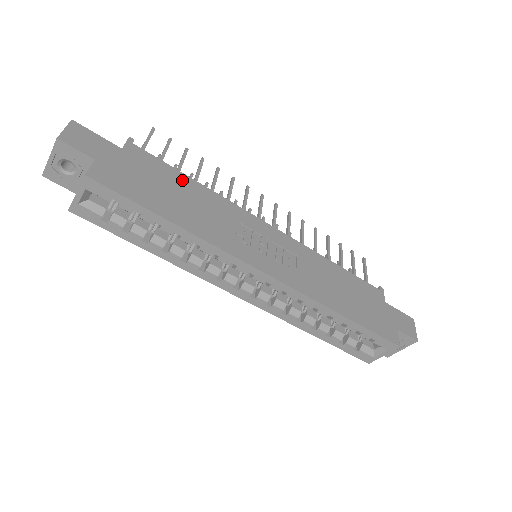
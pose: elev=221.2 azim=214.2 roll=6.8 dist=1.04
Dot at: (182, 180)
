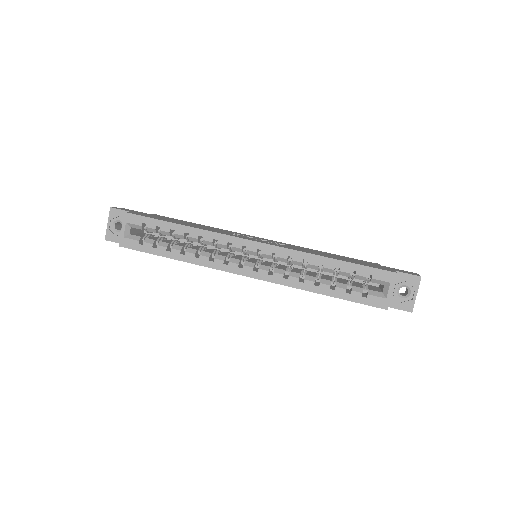
Dot at: (191, 223)
